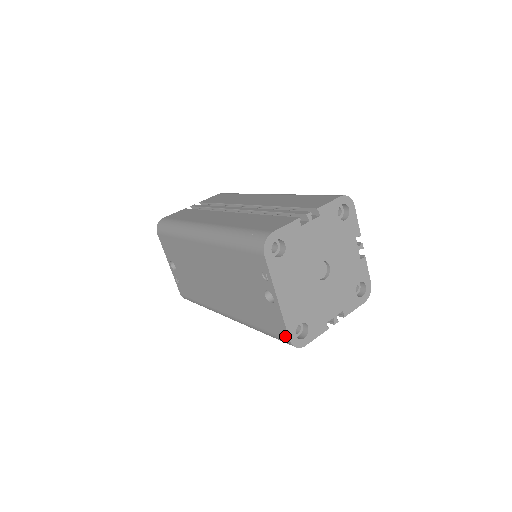
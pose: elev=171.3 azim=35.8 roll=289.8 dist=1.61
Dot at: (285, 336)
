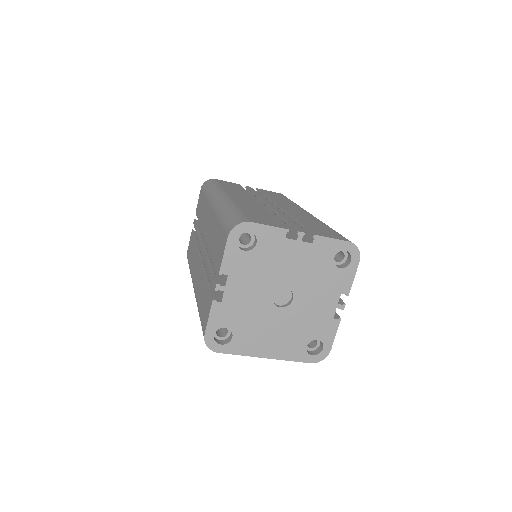
Dot at: (305, 360)
